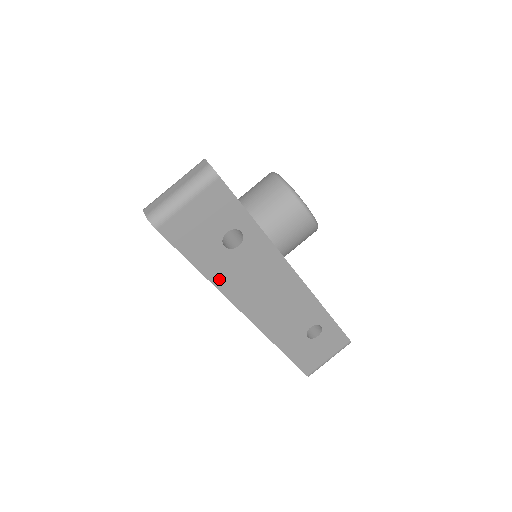
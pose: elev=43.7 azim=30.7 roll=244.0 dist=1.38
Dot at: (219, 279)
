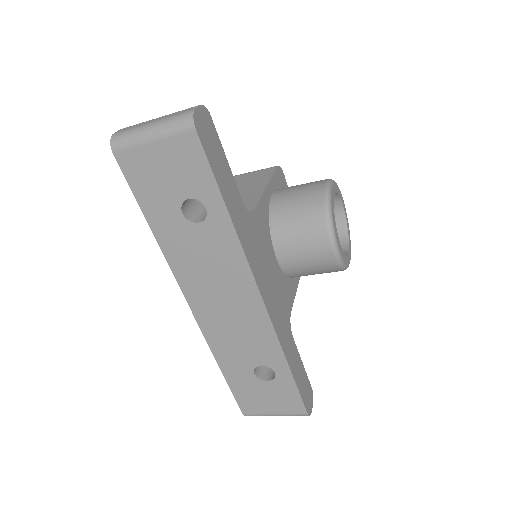
Dot at: (168, 246)
